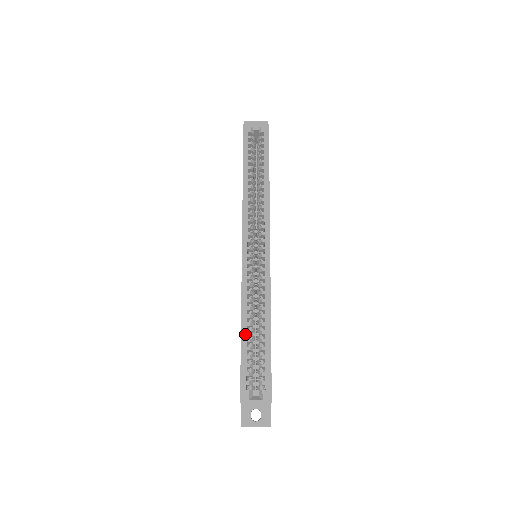
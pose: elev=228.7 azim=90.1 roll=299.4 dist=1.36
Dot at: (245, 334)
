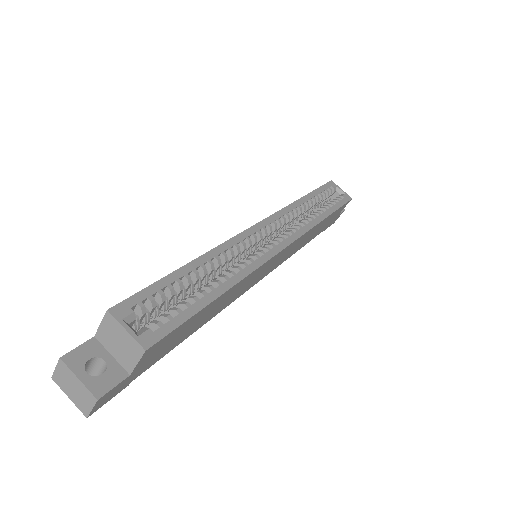
Dot at: (190, 269)
